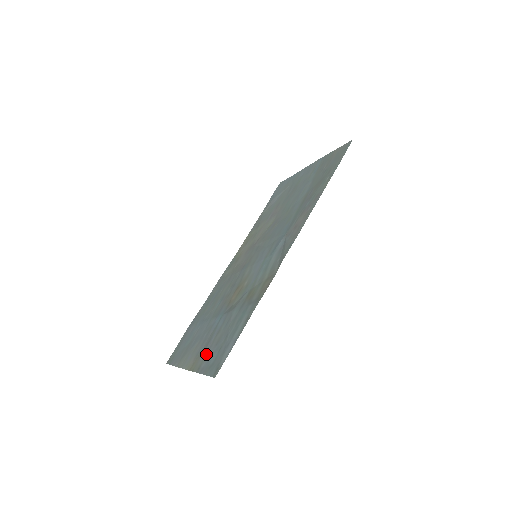
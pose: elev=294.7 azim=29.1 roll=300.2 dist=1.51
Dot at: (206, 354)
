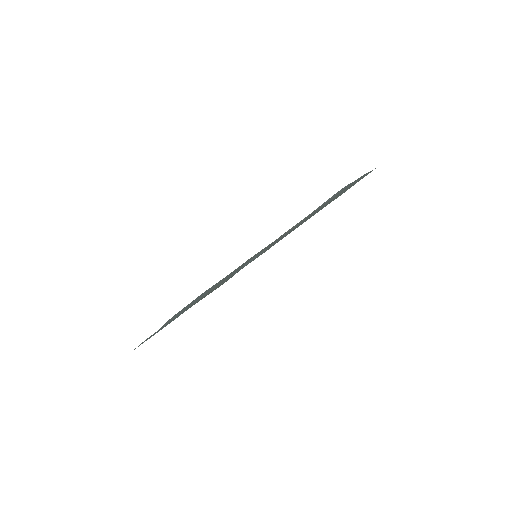
Dot at: occluded
